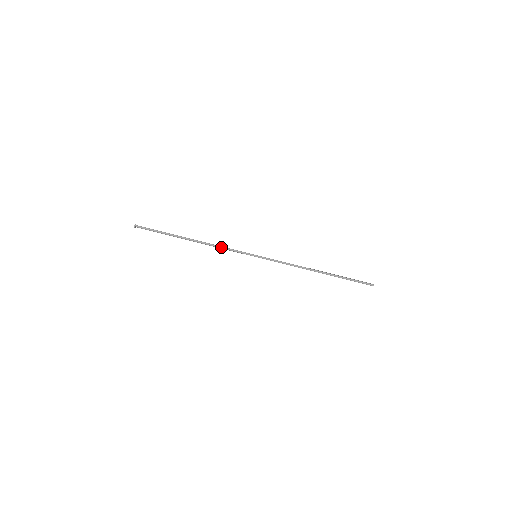
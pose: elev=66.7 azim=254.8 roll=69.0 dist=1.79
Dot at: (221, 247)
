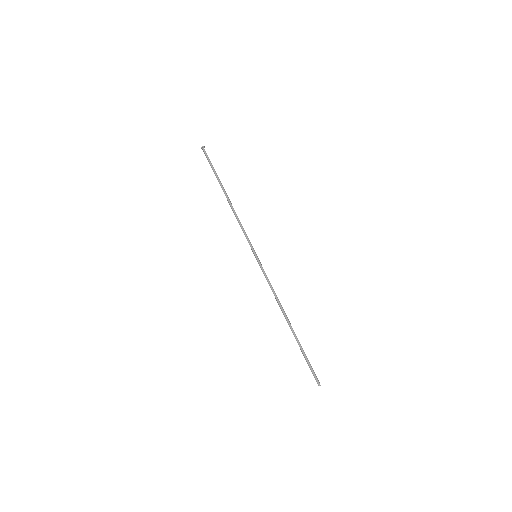
Dot at: (240, 222)
